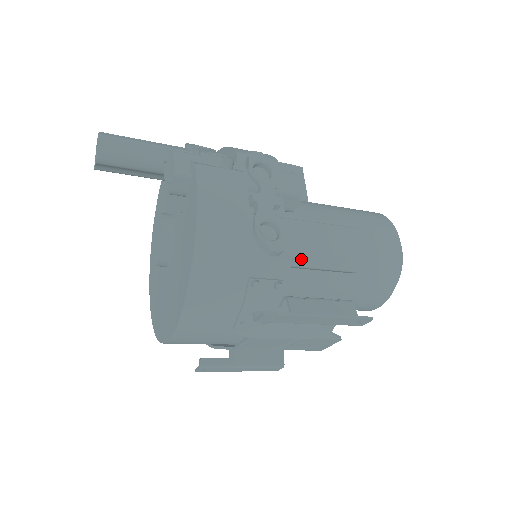
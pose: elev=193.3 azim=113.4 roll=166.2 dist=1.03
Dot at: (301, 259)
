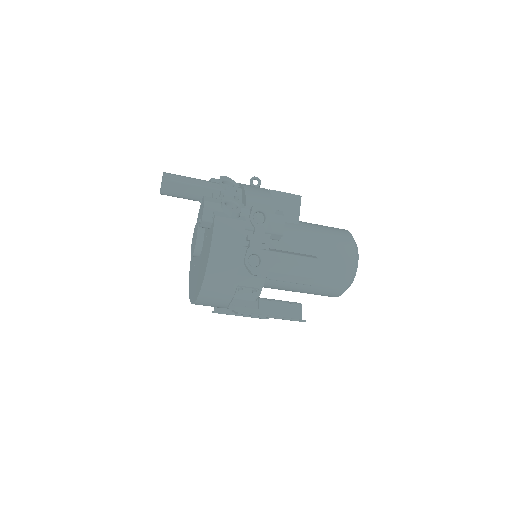
Dot at: (273, 276)
